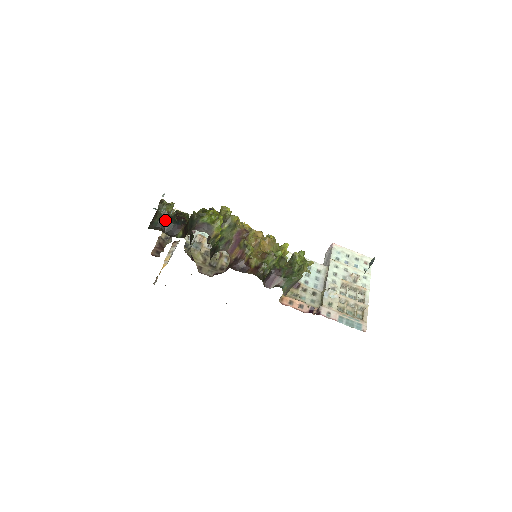
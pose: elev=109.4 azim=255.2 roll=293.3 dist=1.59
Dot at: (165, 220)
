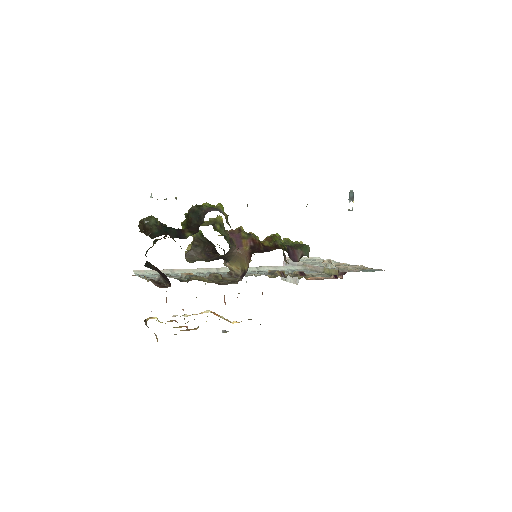
Dot at: (163, 227)
